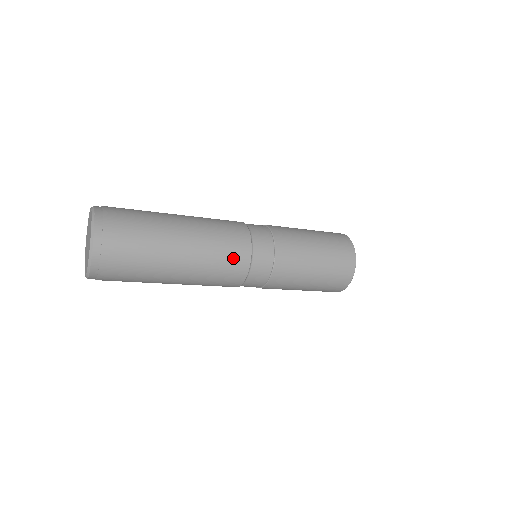
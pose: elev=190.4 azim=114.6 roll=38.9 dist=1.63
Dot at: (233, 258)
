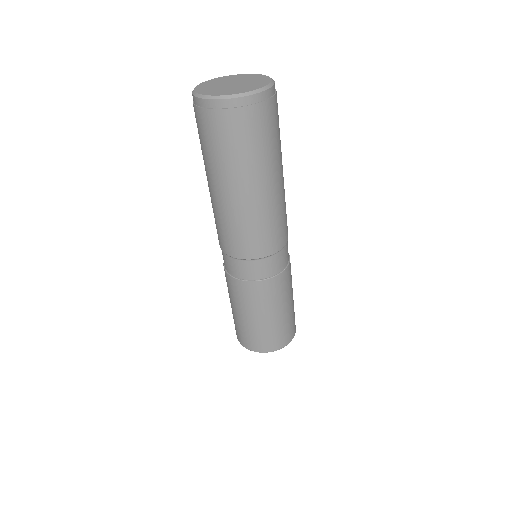
Dot at: (273, 236)
